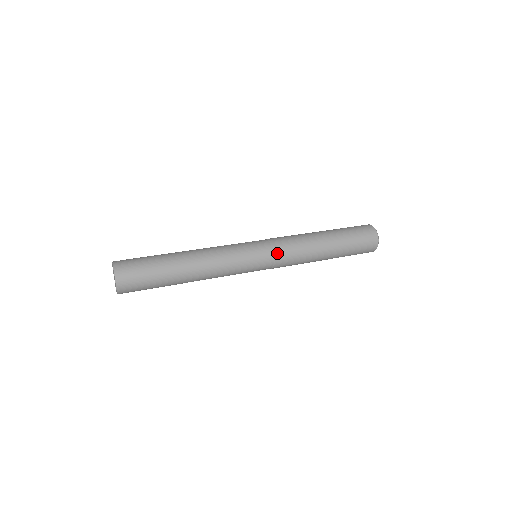
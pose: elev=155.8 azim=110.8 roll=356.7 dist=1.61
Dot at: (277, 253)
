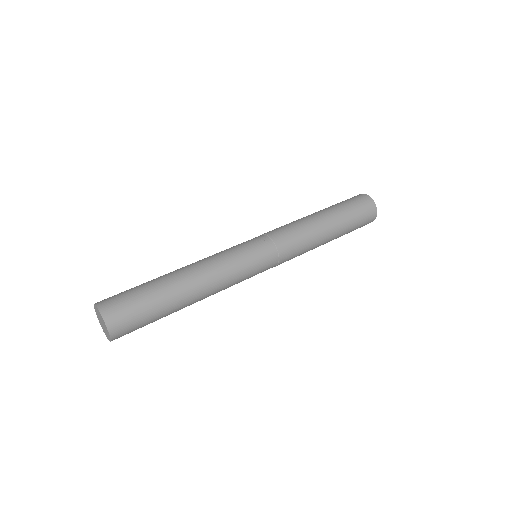
Dot at: (277, 240)
